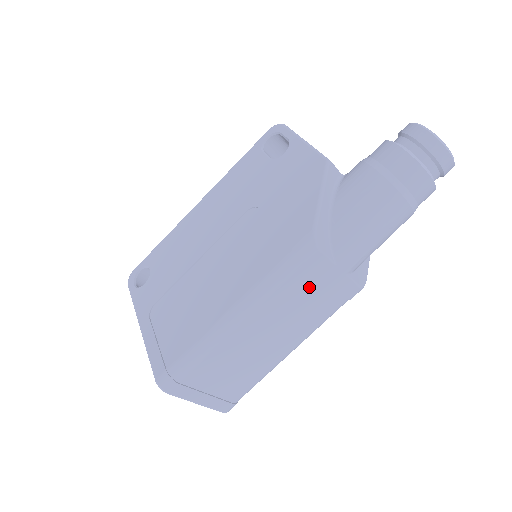
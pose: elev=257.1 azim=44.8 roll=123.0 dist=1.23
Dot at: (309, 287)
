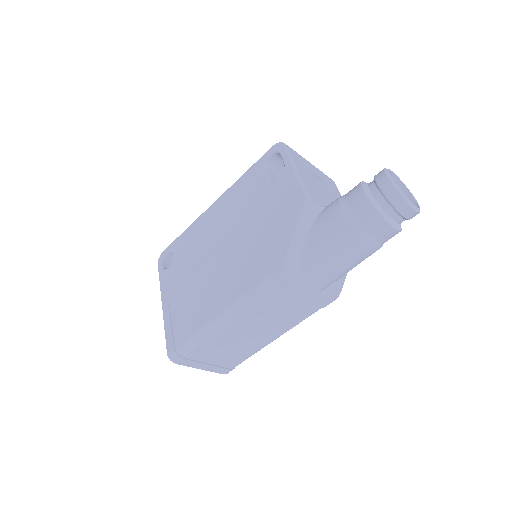
Dot at: (284, 301)
